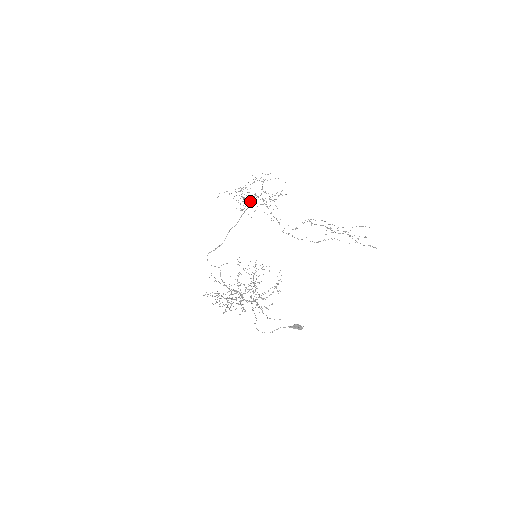
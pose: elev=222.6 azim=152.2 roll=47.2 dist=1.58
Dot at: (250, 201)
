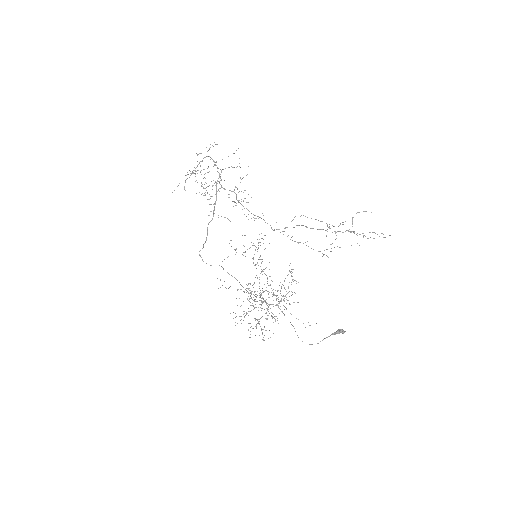
Dot at: (212, 189)
